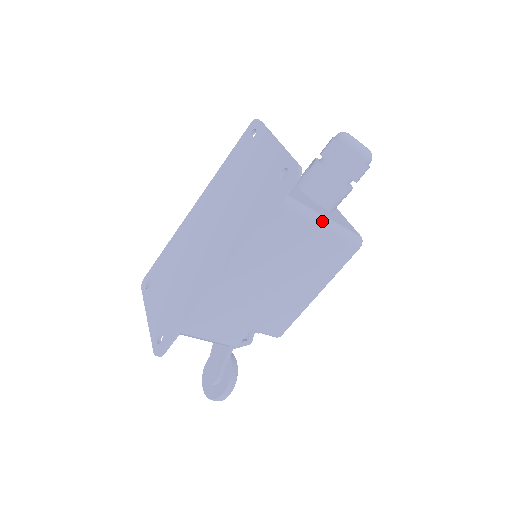
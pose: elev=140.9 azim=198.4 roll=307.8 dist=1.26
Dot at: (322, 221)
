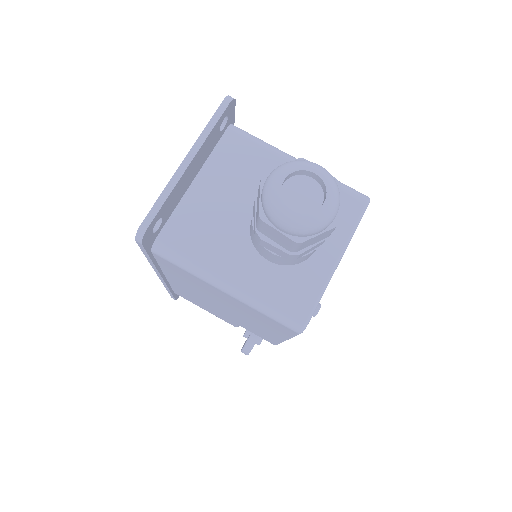
Dot at: (221, 286)
